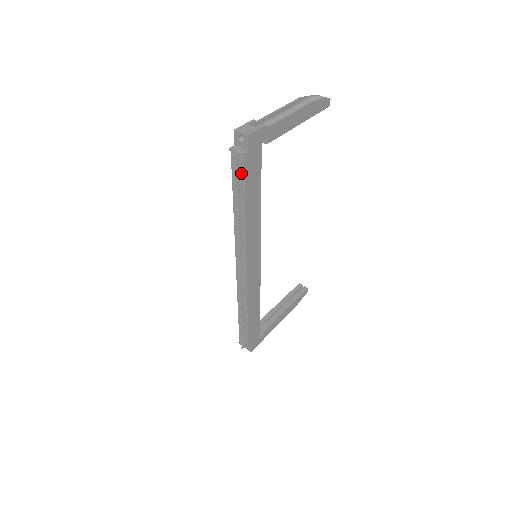
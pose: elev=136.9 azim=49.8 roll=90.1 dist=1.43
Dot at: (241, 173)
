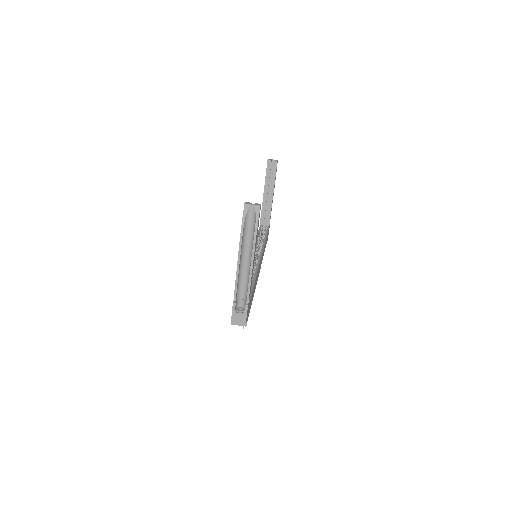
Dot at: occluded
